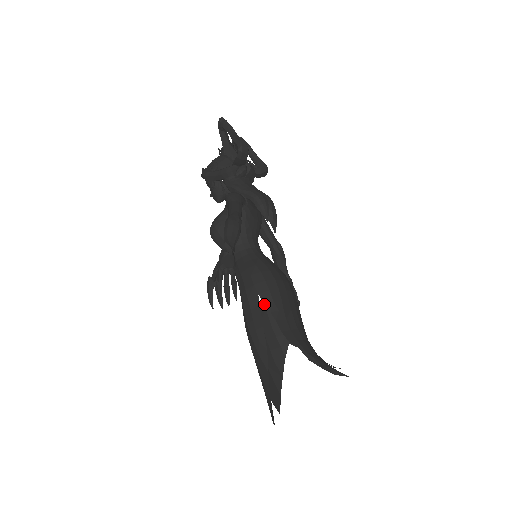
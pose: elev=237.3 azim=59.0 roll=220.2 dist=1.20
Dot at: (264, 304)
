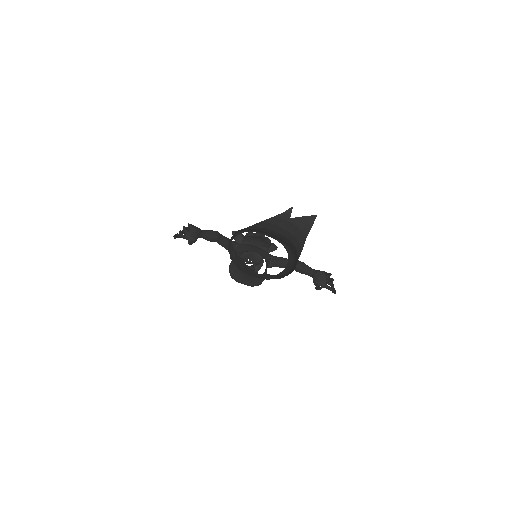
Dot at: (278, 275)
